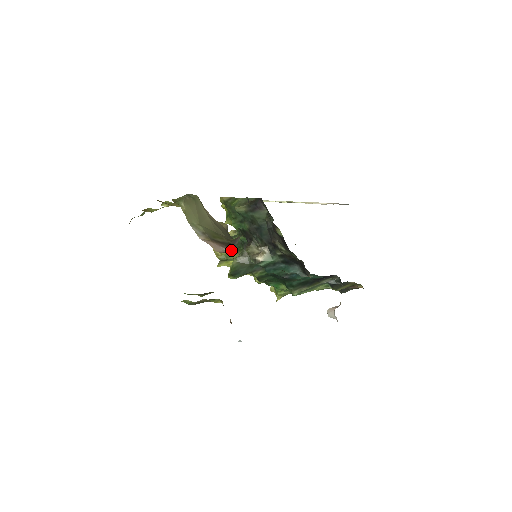
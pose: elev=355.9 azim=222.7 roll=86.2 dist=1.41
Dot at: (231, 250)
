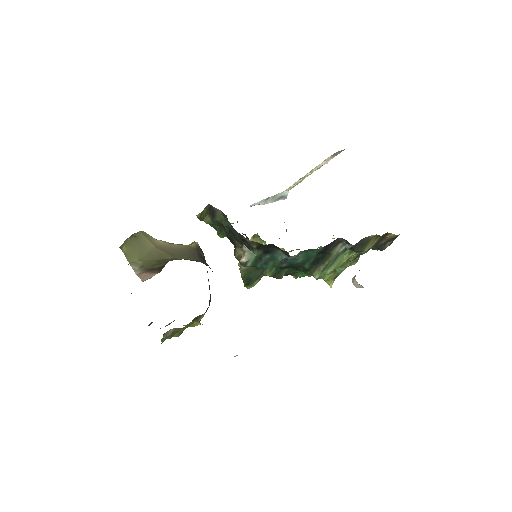
Dot at: occluded
